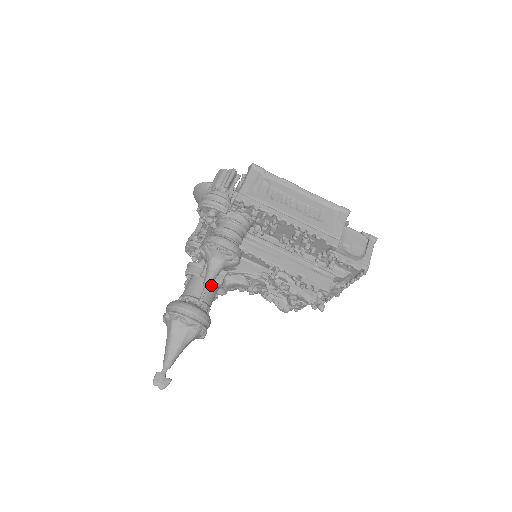
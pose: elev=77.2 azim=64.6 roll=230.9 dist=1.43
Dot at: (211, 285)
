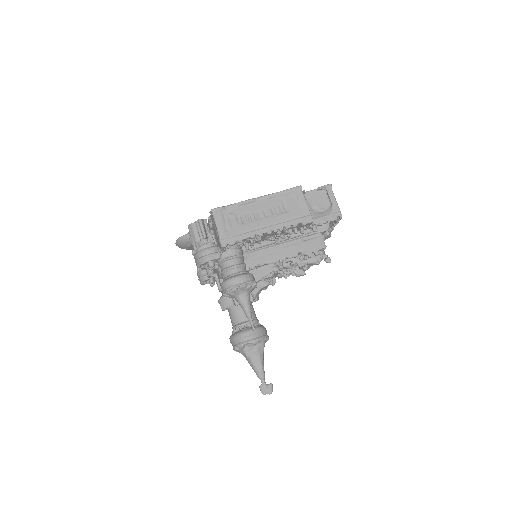
Dot at: occluded
